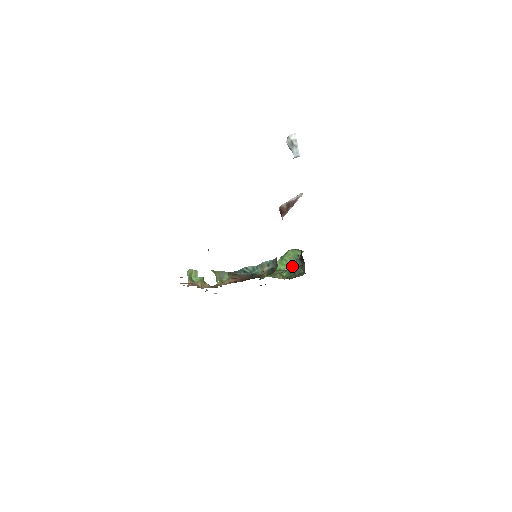
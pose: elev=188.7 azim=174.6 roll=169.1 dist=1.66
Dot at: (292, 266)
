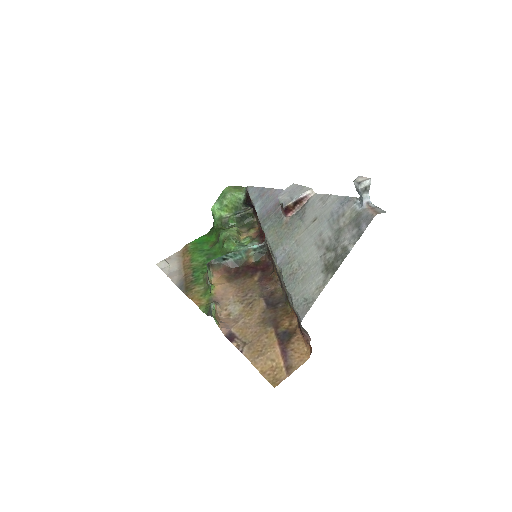
Dot at: (235, 211)
